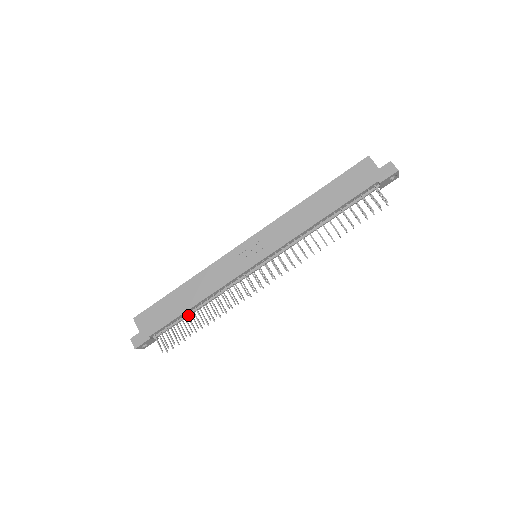
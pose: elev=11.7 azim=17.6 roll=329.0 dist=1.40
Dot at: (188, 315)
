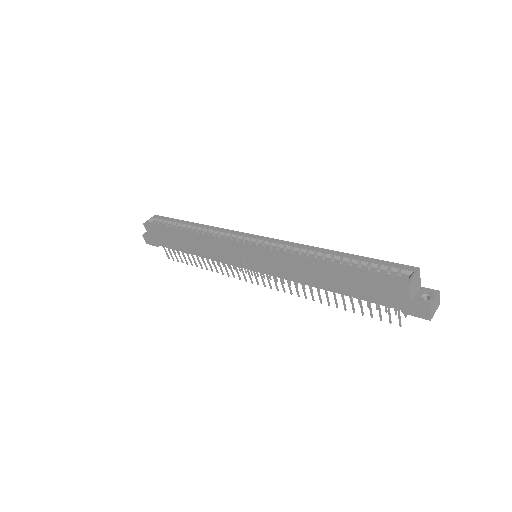
Dot at: occluded
